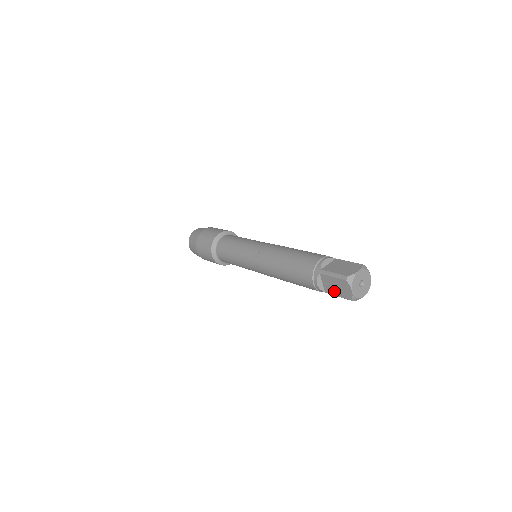
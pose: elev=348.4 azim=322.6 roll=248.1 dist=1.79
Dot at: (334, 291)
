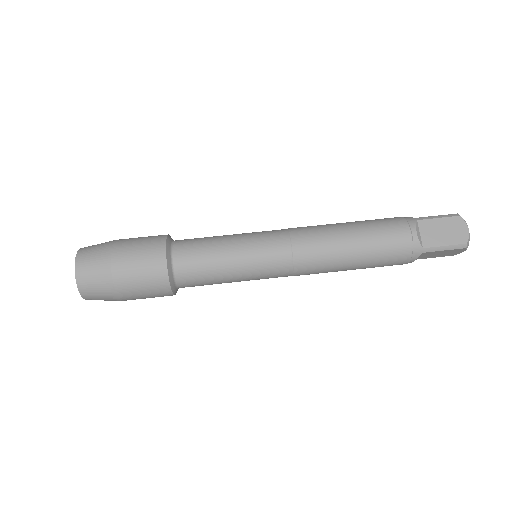
Dot at: (431, 257)
